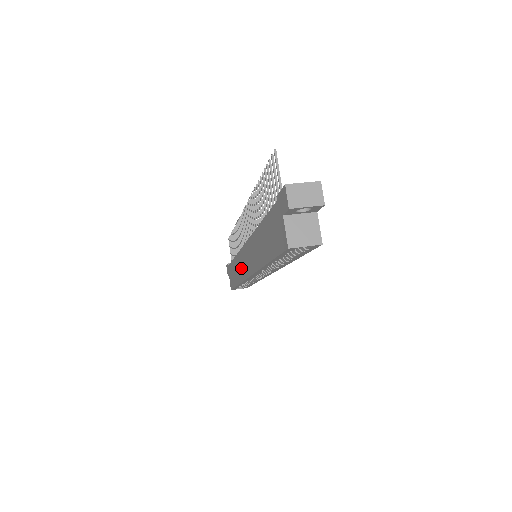
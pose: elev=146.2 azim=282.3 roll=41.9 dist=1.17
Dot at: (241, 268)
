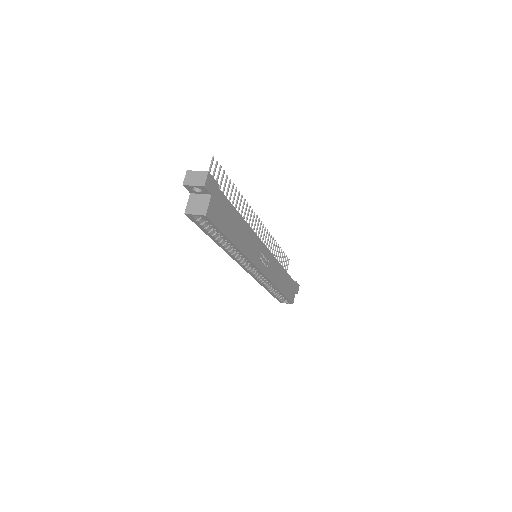
Dot at: occluded
